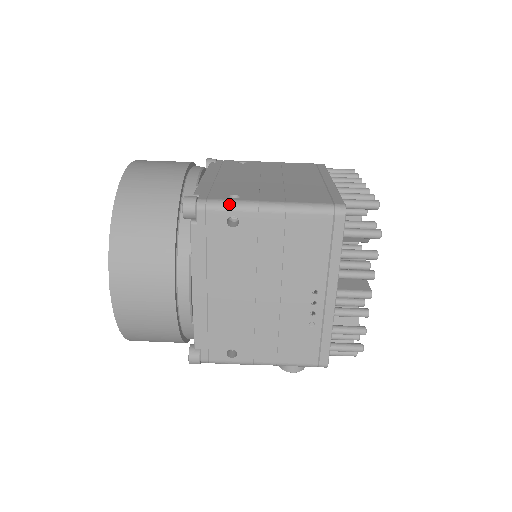
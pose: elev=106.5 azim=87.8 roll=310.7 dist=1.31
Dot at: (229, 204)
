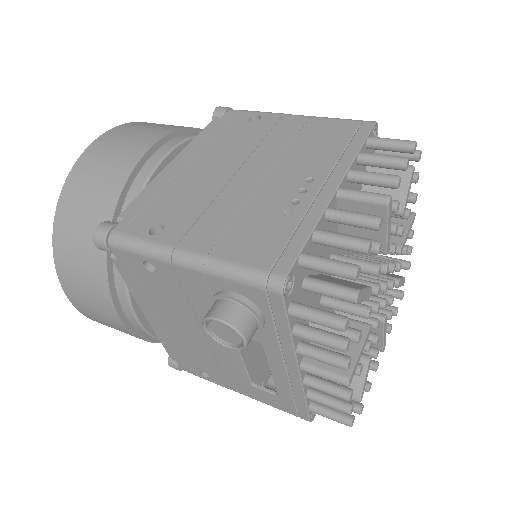
Dot at: (260, 112)
